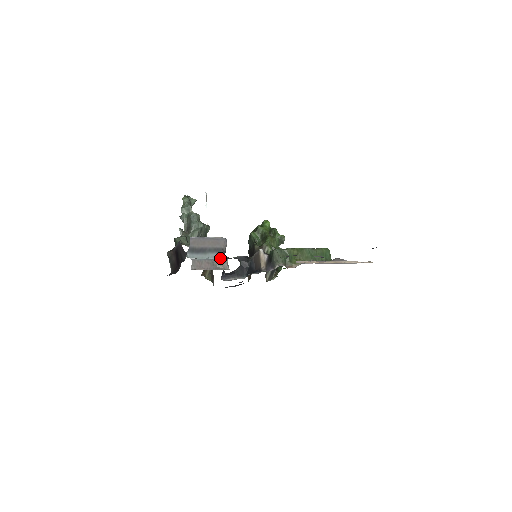
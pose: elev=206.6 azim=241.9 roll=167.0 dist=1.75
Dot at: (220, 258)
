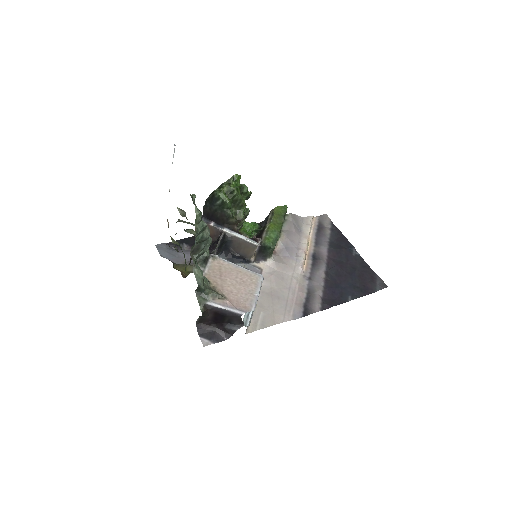
Dot at: occluded
